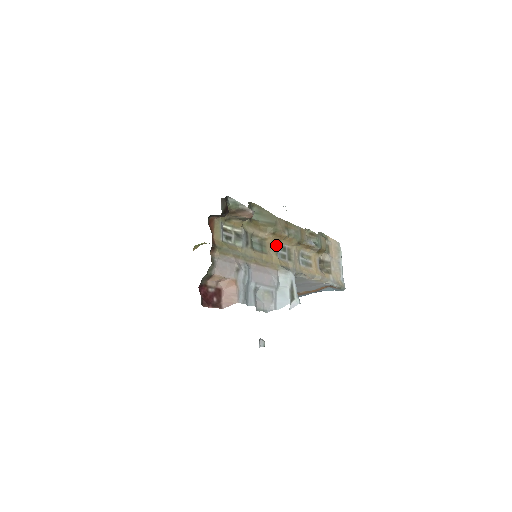
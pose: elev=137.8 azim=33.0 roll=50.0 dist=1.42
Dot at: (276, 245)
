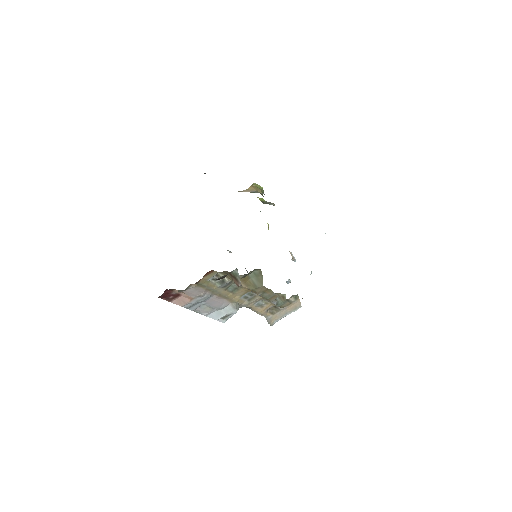
Dot at: (247, 292)
